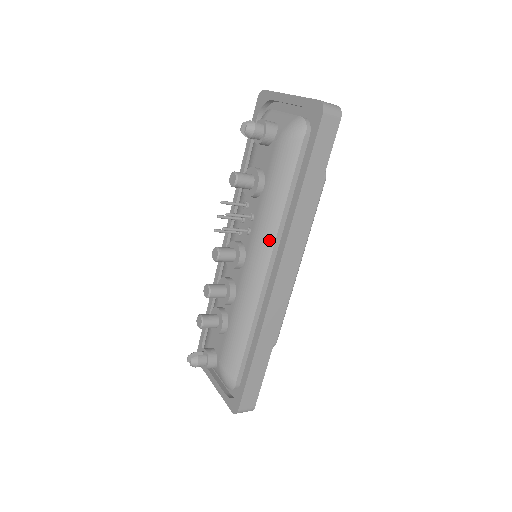
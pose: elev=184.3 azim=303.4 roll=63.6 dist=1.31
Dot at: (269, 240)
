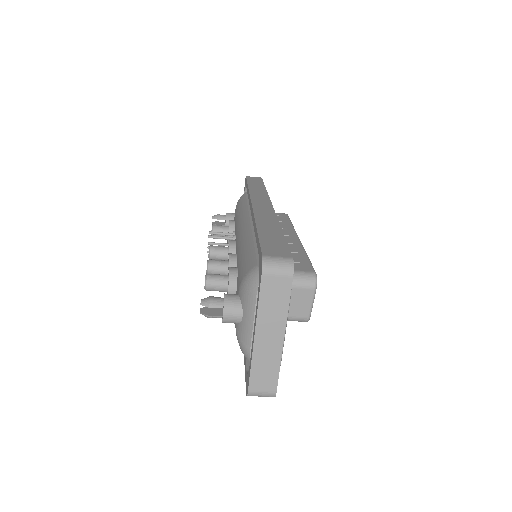
Dot at: (244, 215)
